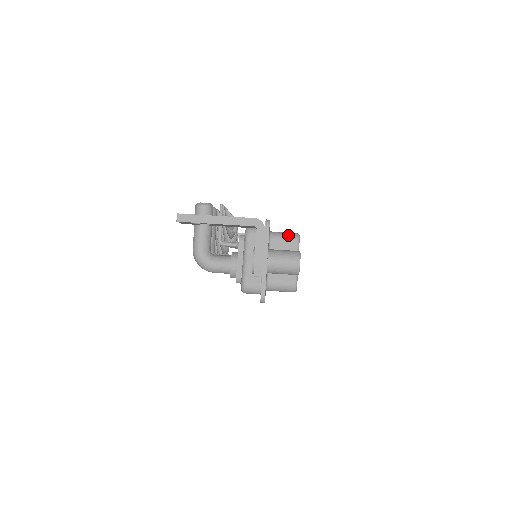
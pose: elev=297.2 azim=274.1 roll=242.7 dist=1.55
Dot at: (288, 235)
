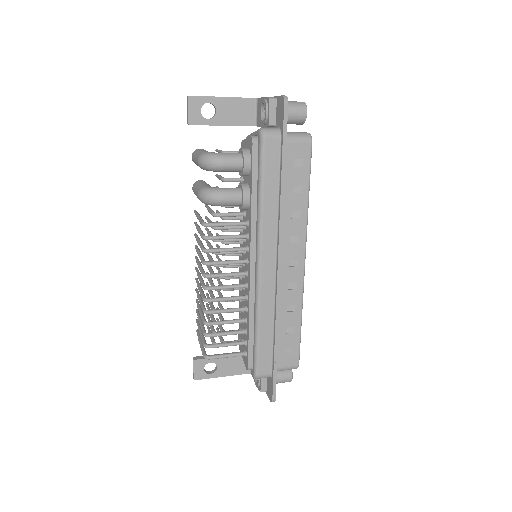
Dot at: occluded
